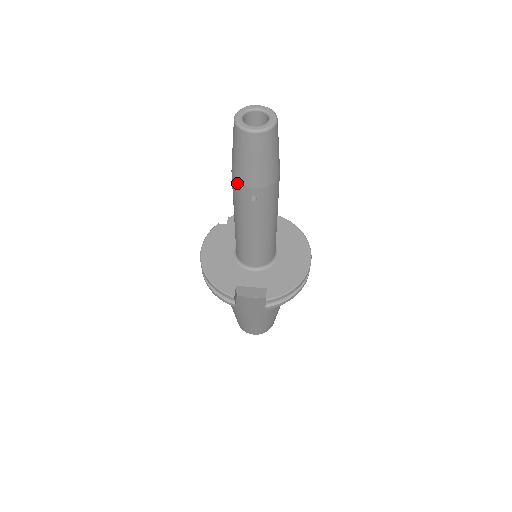
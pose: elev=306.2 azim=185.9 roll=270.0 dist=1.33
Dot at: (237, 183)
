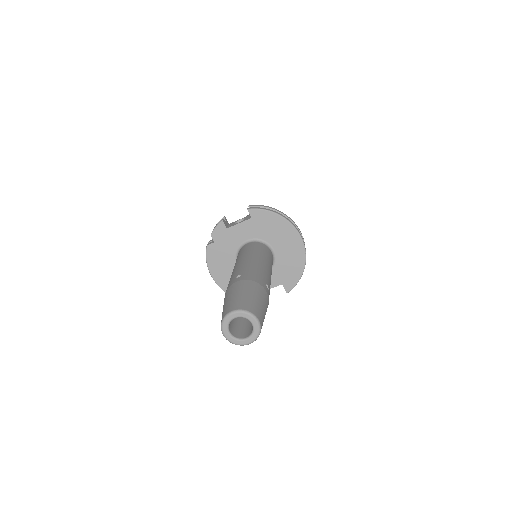
Dot at: occluded
